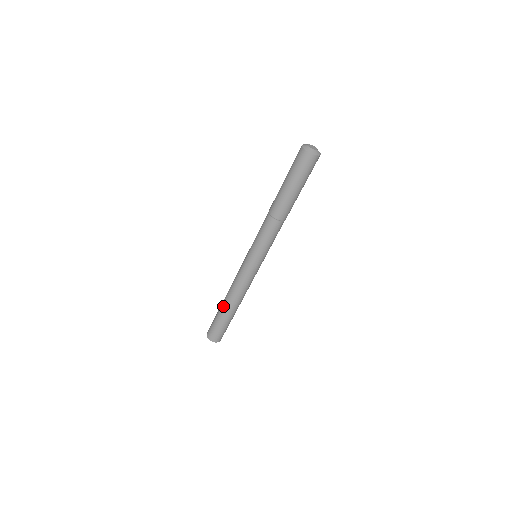
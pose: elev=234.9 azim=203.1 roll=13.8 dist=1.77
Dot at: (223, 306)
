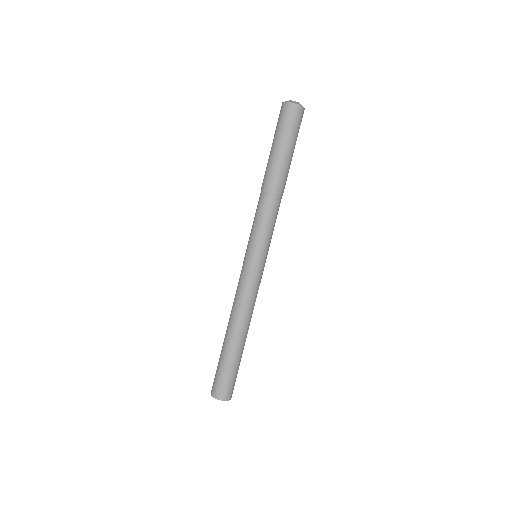
Dot at: (229, 340)
